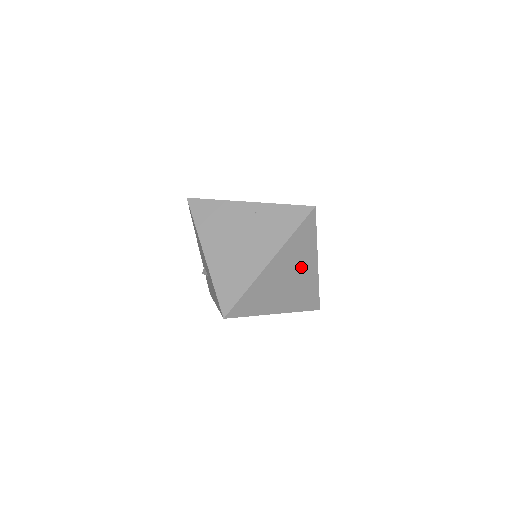
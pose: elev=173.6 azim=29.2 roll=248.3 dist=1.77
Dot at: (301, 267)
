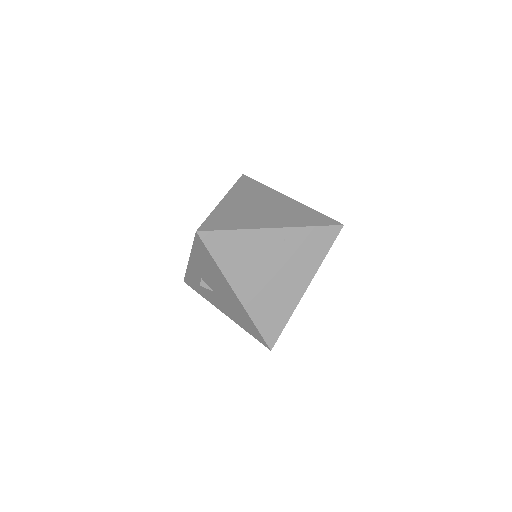
Dot at: occluded
